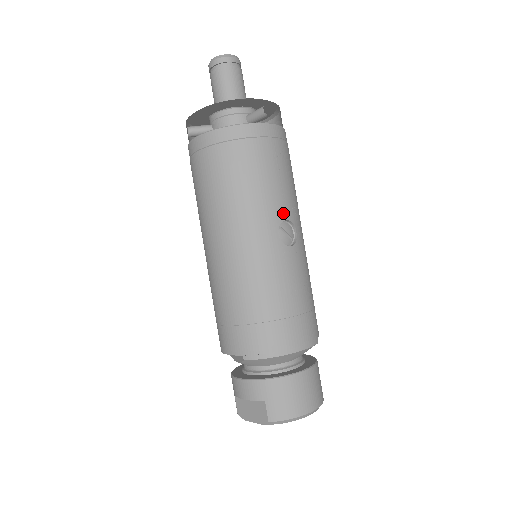
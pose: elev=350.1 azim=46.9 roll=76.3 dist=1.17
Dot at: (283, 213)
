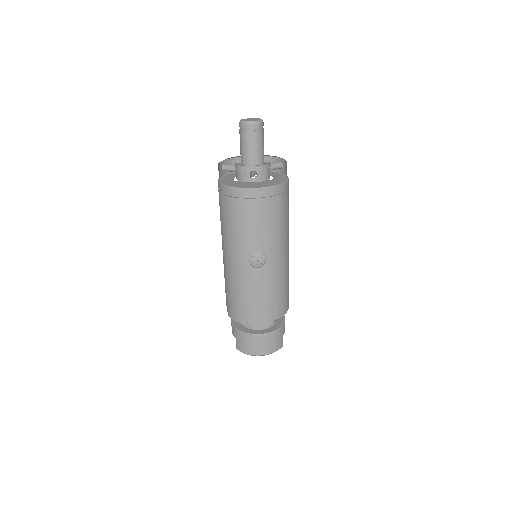
Dot at: (255, 248)
